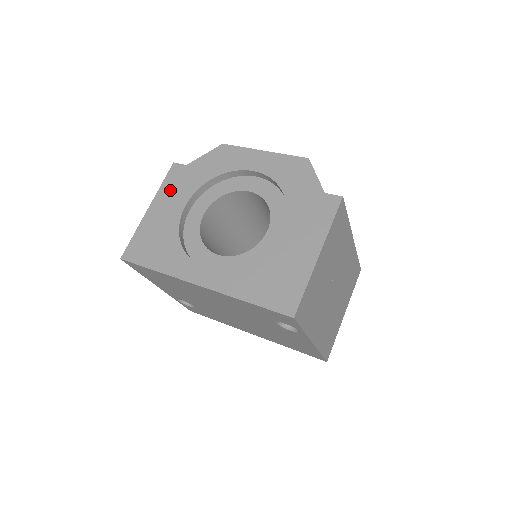
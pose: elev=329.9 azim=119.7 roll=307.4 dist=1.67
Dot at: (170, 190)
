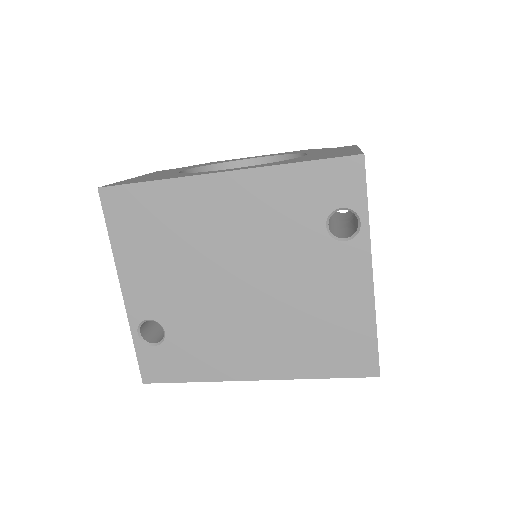
Dot at: (159, 172)
